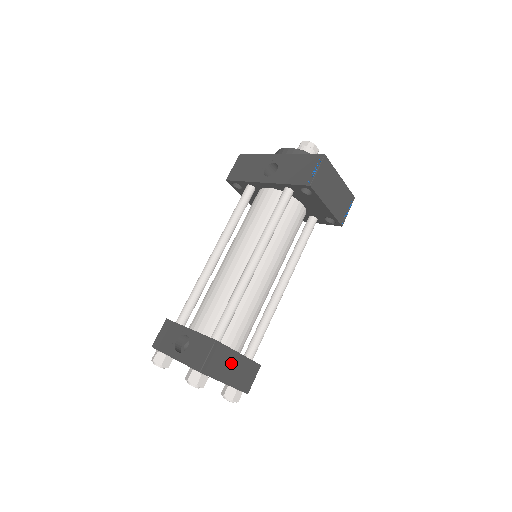
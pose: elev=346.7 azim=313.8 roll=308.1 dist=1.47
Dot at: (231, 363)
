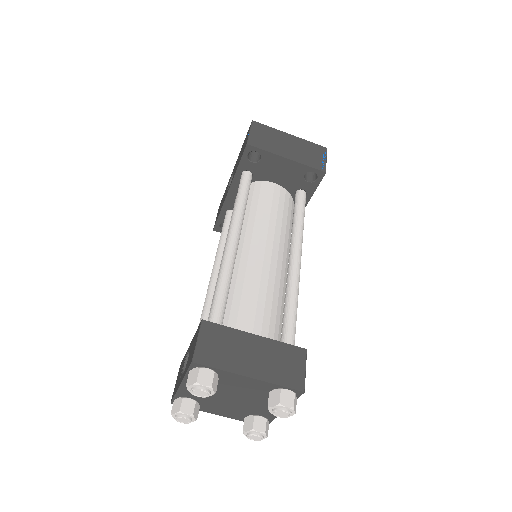
Dot at: (246, 348)
